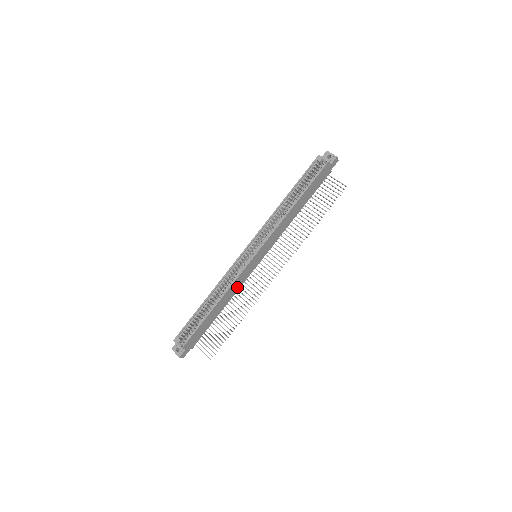
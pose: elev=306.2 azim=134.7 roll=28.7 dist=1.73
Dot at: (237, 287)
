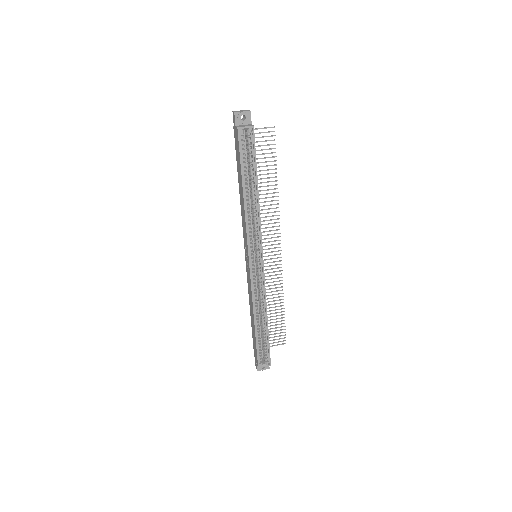
Dot at: occluded
